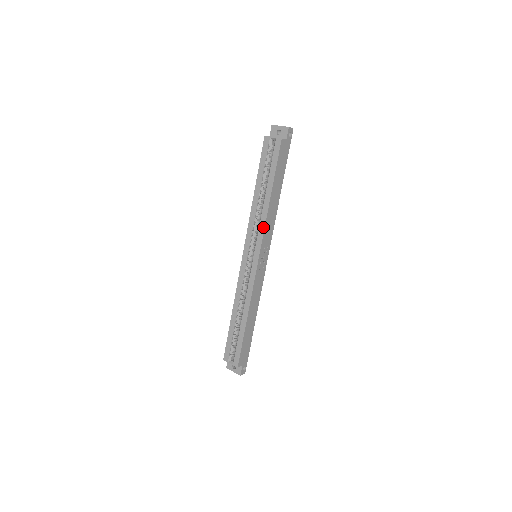
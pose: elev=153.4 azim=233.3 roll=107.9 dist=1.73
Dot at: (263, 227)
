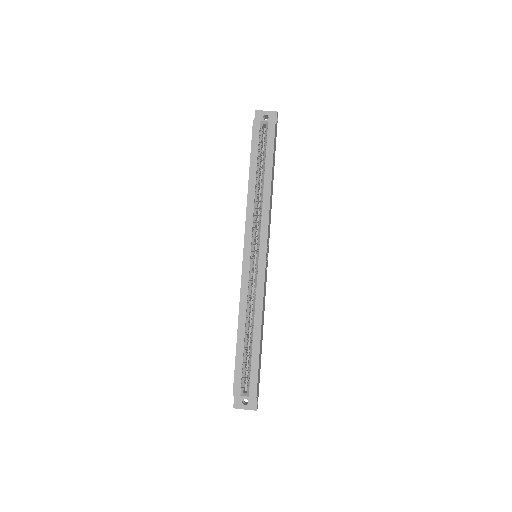
Dot at: (267, 218)
